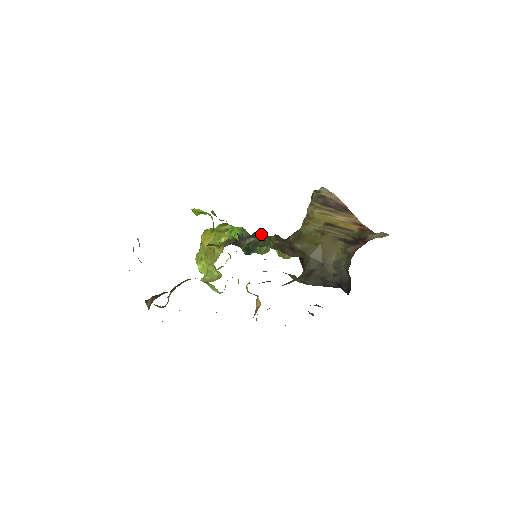
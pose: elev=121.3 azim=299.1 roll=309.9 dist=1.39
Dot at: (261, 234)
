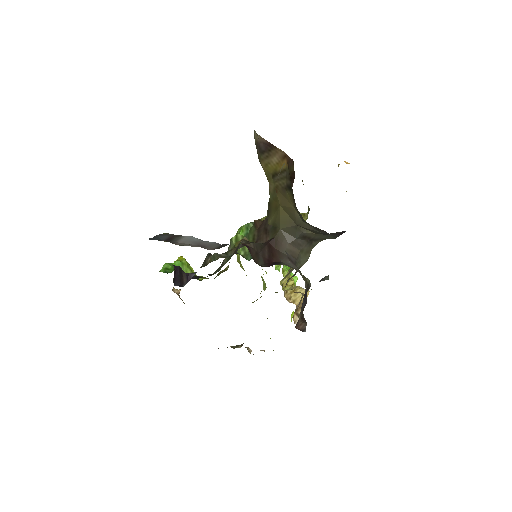
Dot at: (238, 235)
